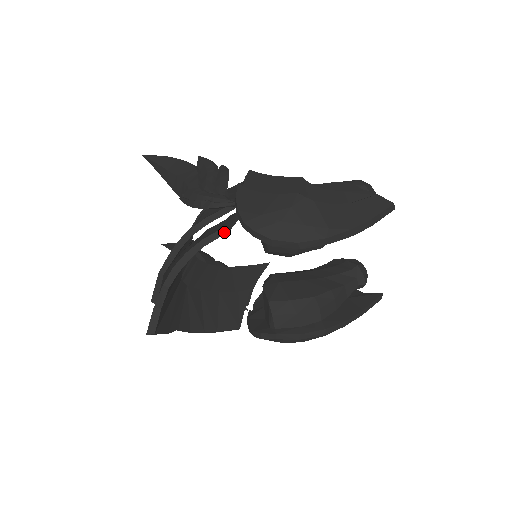
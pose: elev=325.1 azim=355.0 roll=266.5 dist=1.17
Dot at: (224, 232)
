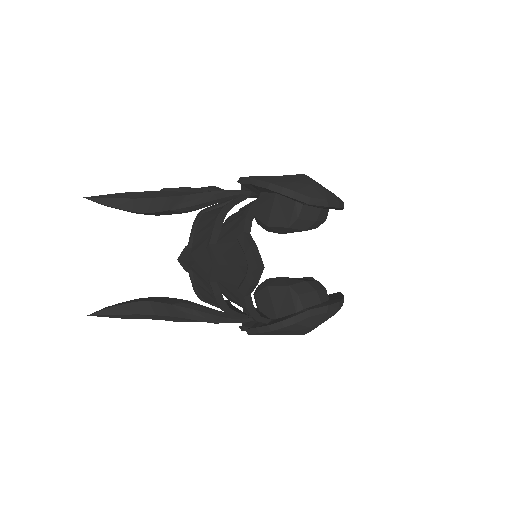
Dot at: (268, 197)
